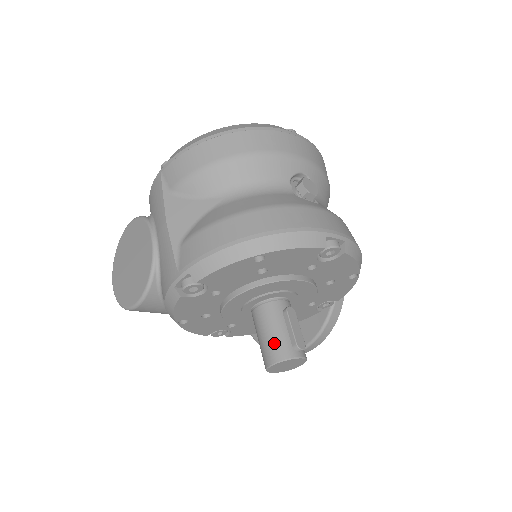
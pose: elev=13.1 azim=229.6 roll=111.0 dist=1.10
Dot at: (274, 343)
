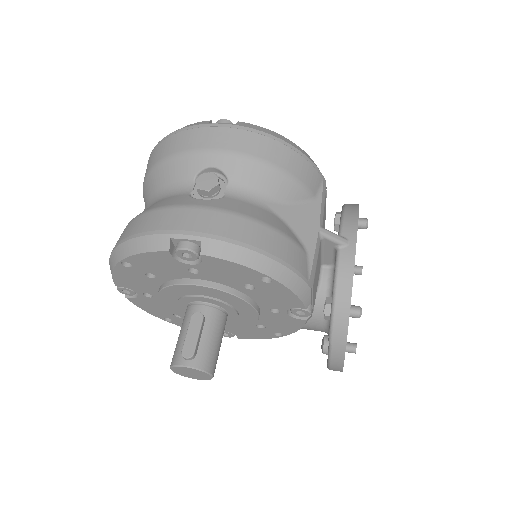
Dot at: (175, 348)
